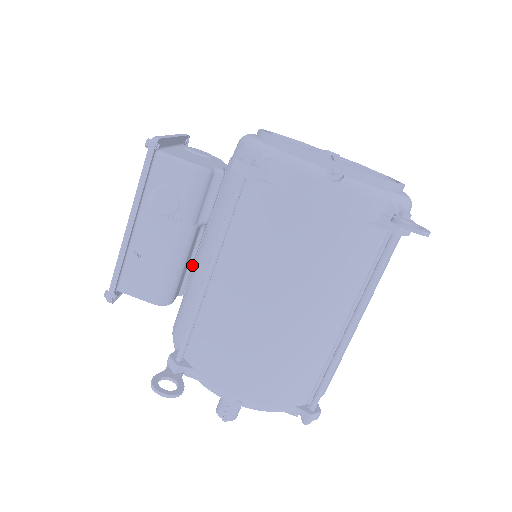
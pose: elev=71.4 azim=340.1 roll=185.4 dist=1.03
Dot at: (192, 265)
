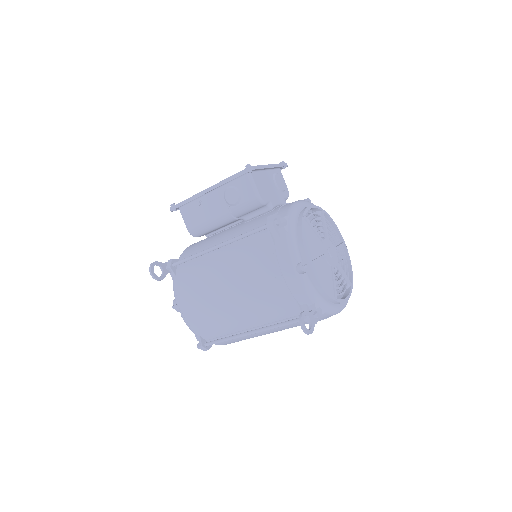
Dot at: (223, 230)
